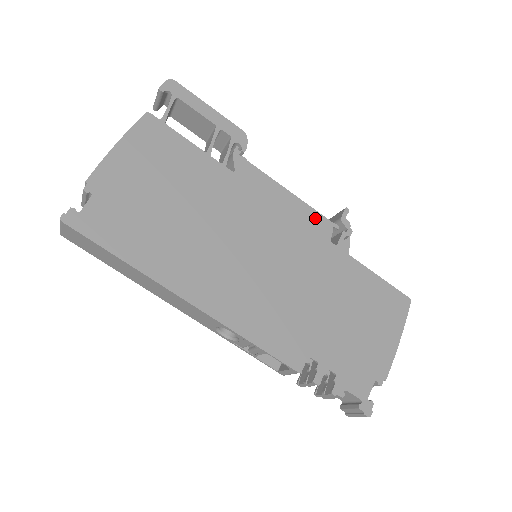
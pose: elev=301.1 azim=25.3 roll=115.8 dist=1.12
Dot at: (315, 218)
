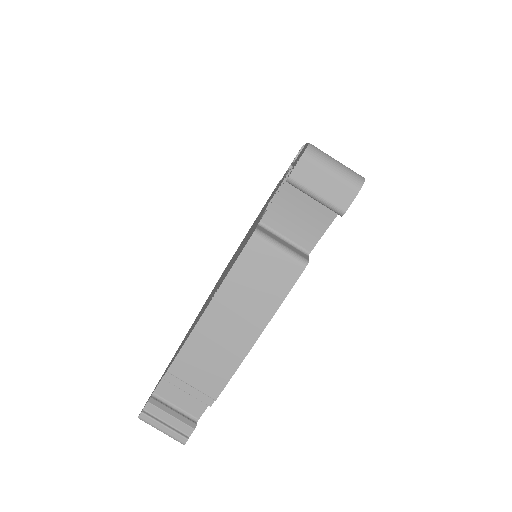
Dot at: occluded
